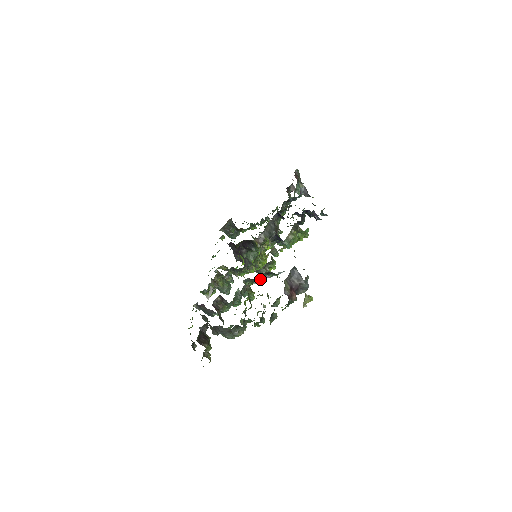
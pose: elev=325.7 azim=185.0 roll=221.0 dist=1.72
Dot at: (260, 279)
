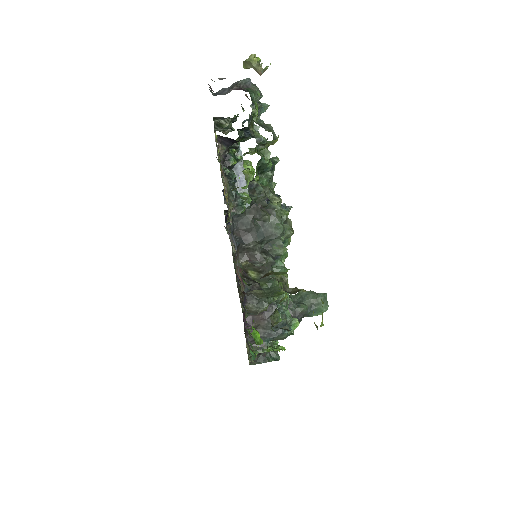
Dot at: (241, 193)
